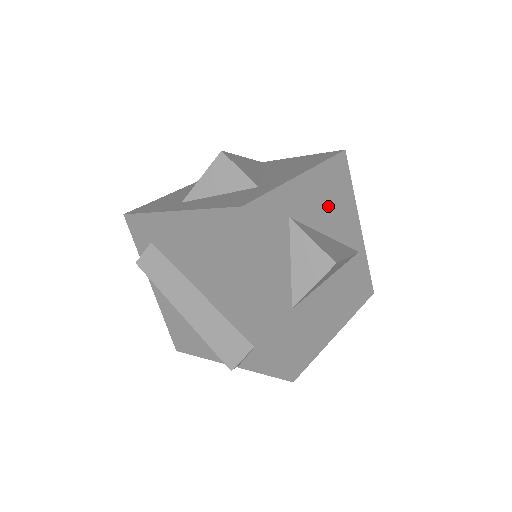
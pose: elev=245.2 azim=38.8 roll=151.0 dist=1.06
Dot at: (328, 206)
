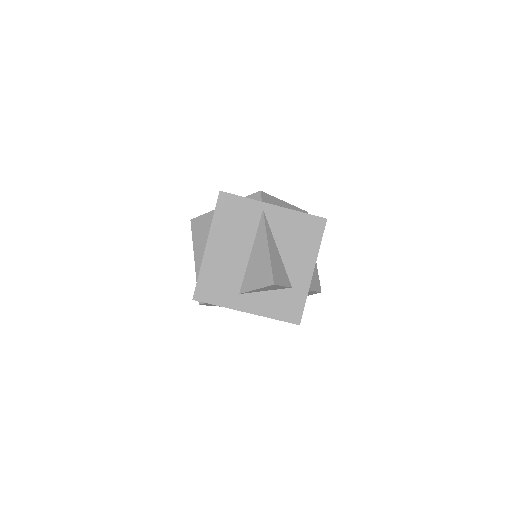
Dot at: occluded
